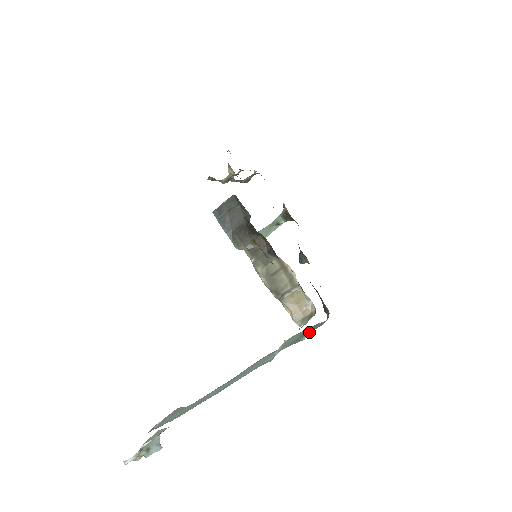
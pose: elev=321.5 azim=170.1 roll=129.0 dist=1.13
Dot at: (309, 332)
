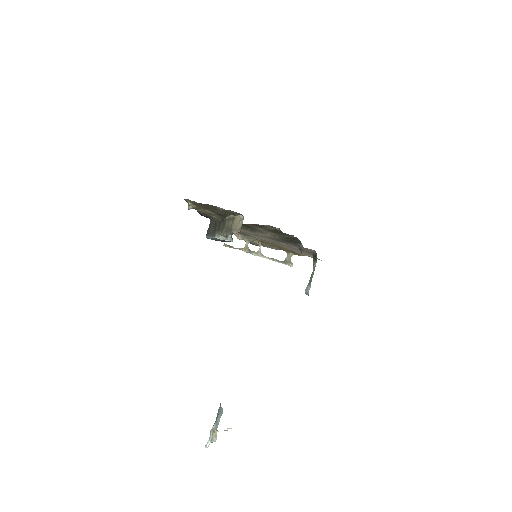
Dot at: occluded
